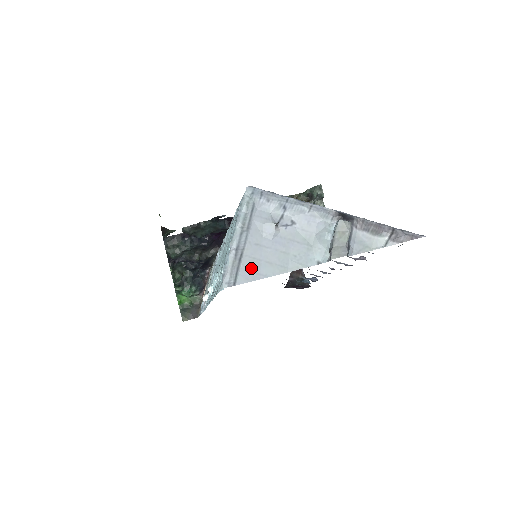
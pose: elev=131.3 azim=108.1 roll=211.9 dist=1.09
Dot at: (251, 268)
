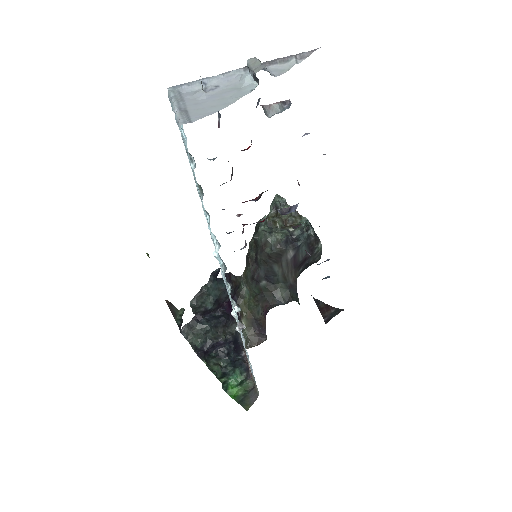
Dot at: (199, 113)
